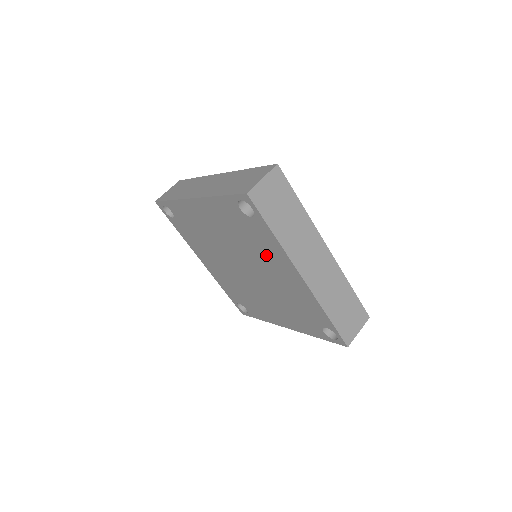
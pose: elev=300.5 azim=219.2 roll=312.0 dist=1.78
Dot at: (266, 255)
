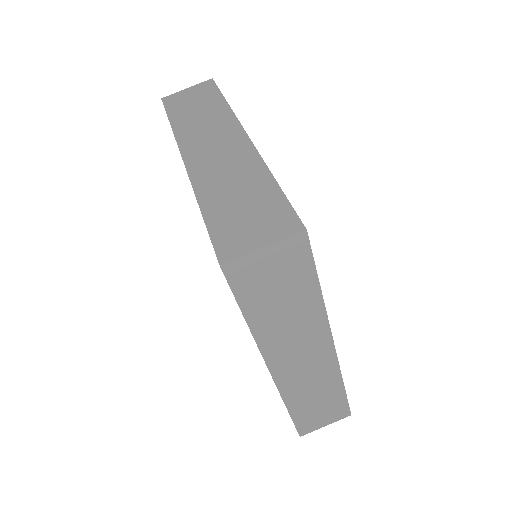
Dot at: occluded
